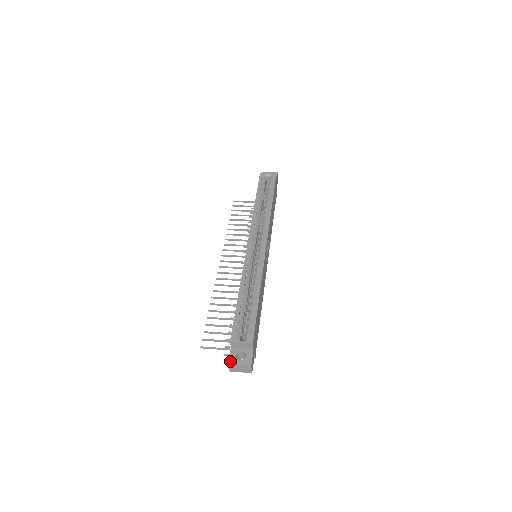
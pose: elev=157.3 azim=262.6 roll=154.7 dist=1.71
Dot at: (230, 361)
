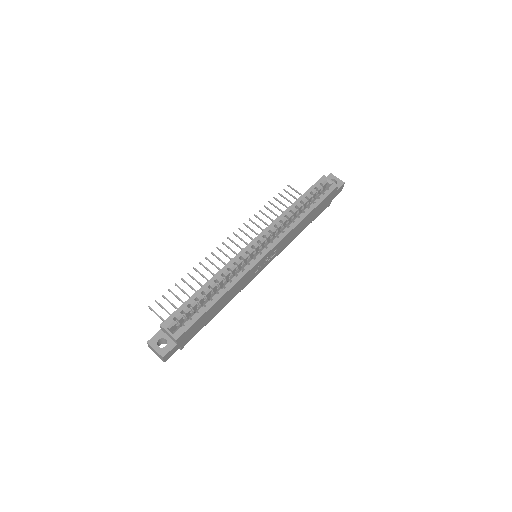
Dot at: (150, 341)
